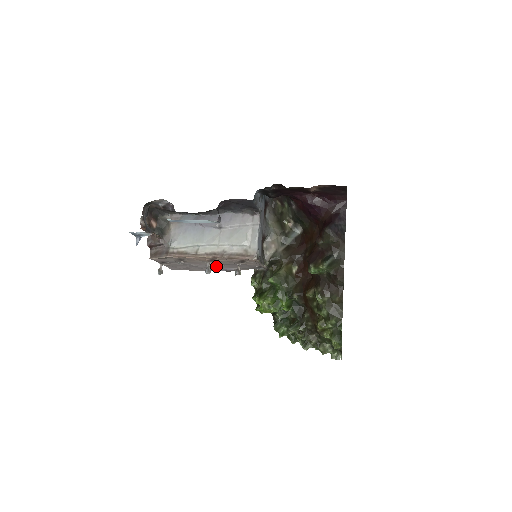
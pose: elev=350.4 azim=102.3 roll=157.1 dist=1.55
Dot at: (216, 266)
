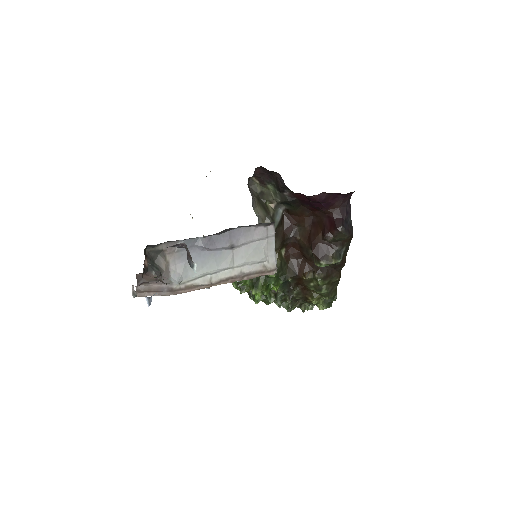
Dot at: occluded
